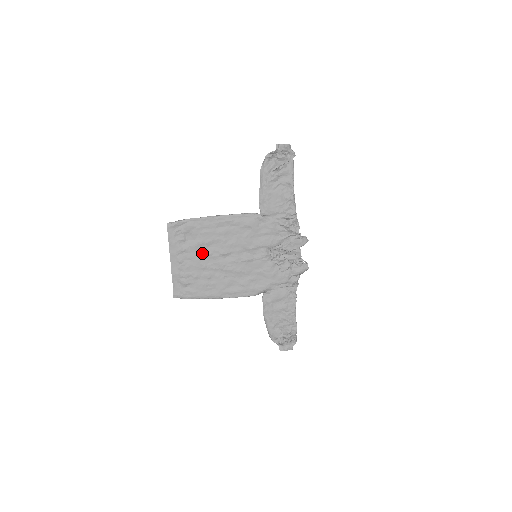
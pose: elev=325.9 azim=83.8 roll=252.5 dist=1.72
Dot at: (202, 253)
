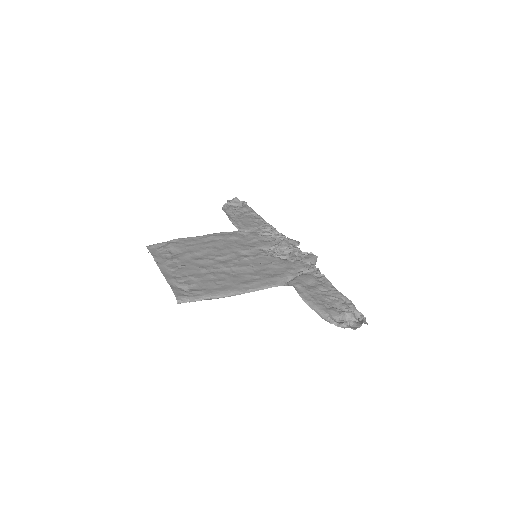
Dot at: (195, 260)
